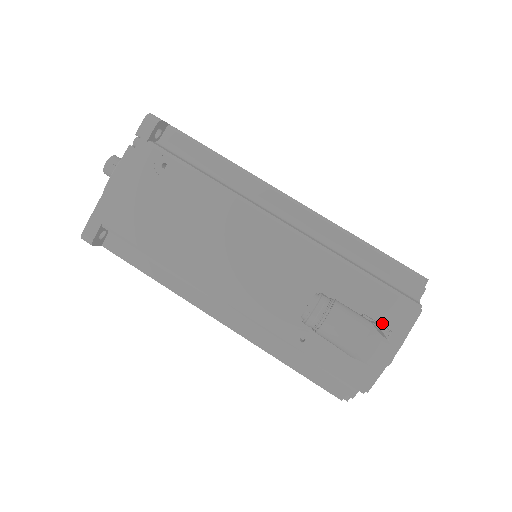
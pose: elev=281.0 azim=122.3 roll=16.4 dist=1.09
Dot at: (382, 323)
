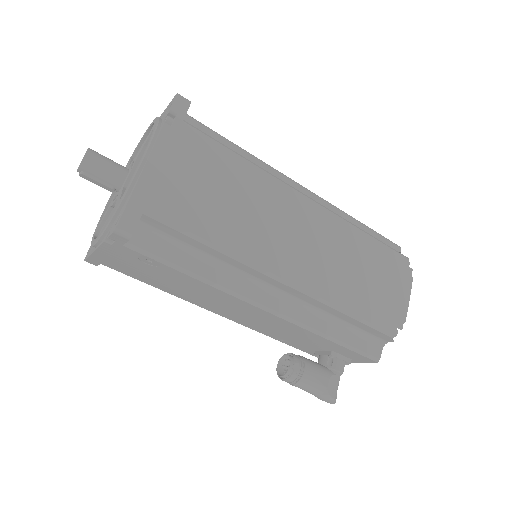
Dot at: (345, 356)
